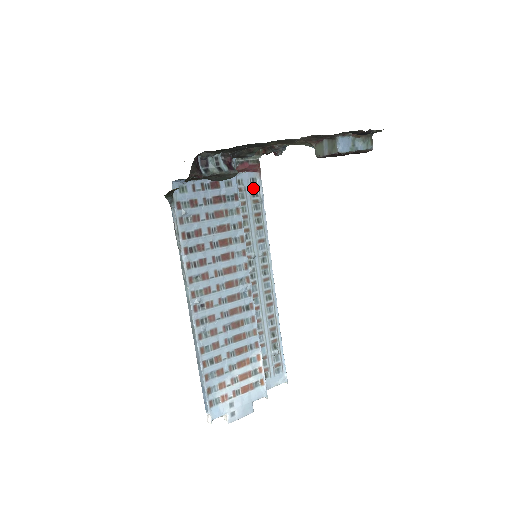
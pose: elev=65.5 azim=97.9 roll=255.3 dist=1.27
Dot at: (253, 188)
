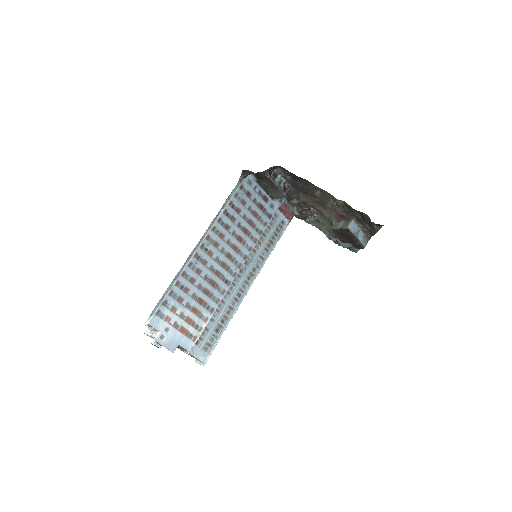
Dot at: (280, 226)
